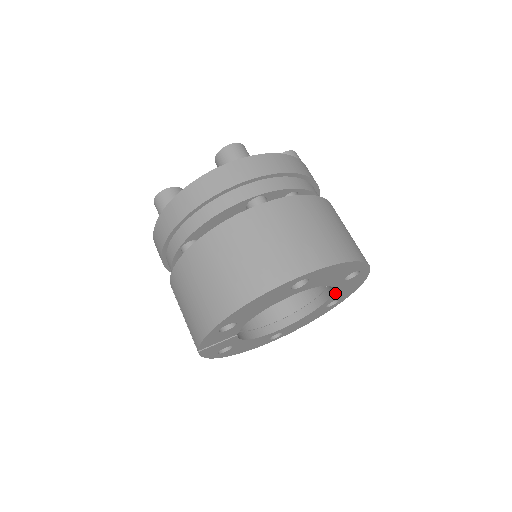
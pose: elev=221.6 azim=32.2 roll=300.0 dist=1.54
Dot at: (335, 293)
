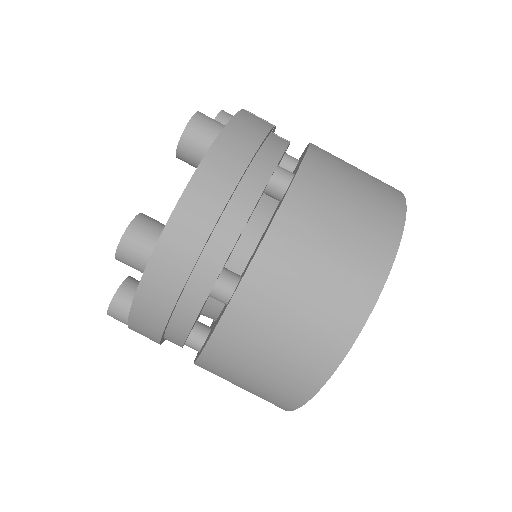
Dot at: occluded
